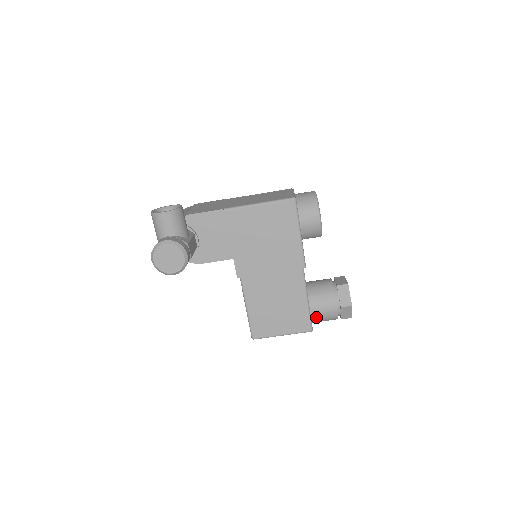
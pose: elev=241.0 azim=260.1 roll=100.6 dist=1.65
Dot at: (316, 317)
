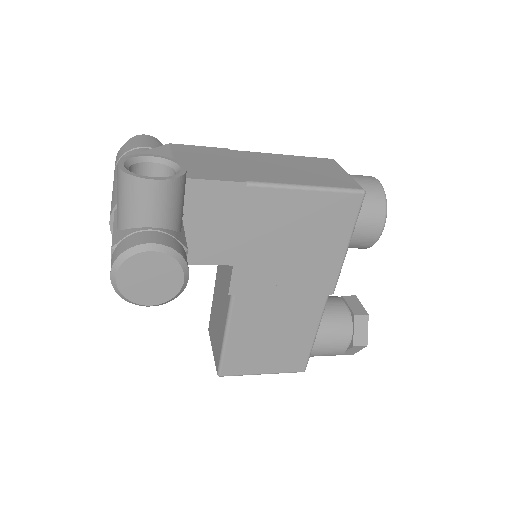
Dot at: (315, 354)
